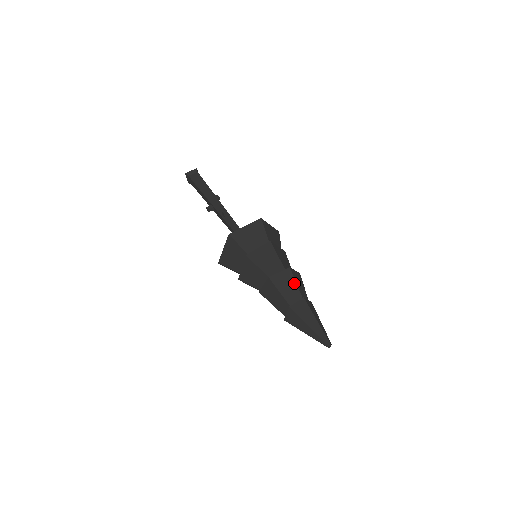
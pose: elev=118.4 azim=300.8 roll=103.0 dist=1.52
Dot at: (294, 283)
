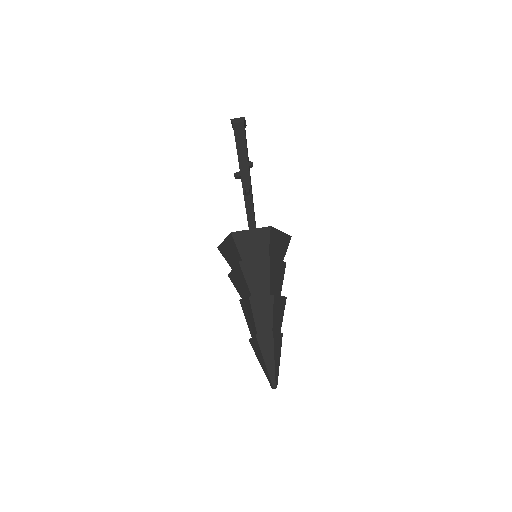
Dot at: (271, 312)
